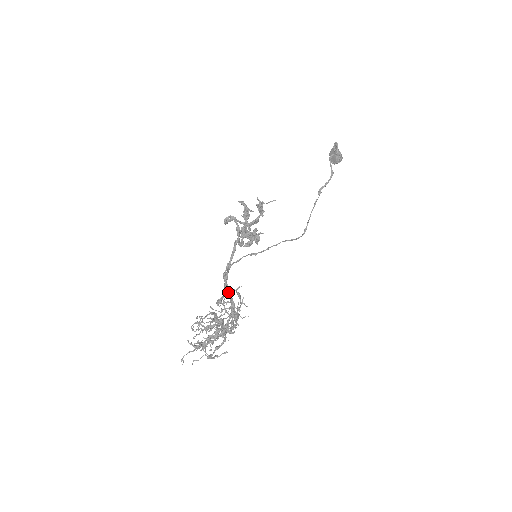
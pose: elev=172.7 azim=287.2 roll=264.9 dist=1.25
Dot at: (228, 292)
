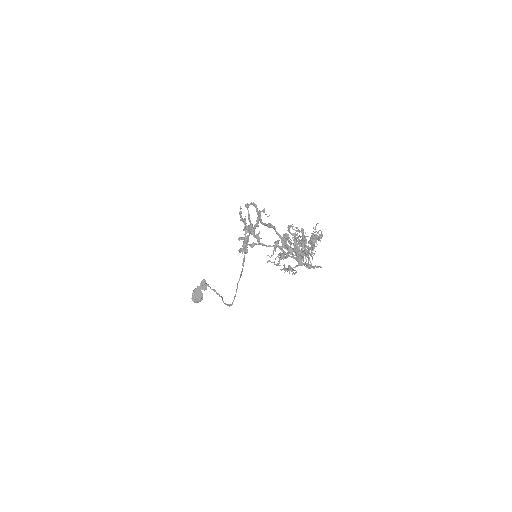
Dot at: occluded
